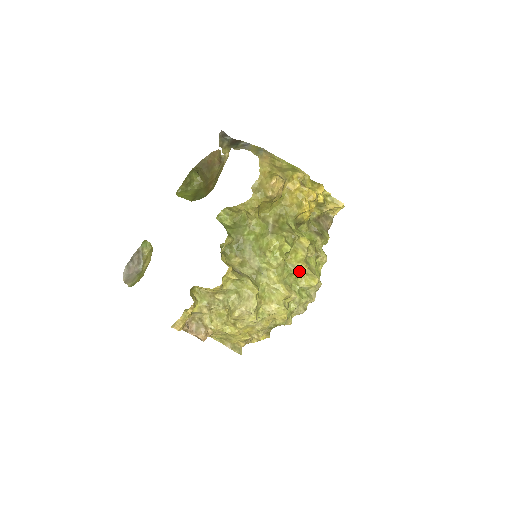
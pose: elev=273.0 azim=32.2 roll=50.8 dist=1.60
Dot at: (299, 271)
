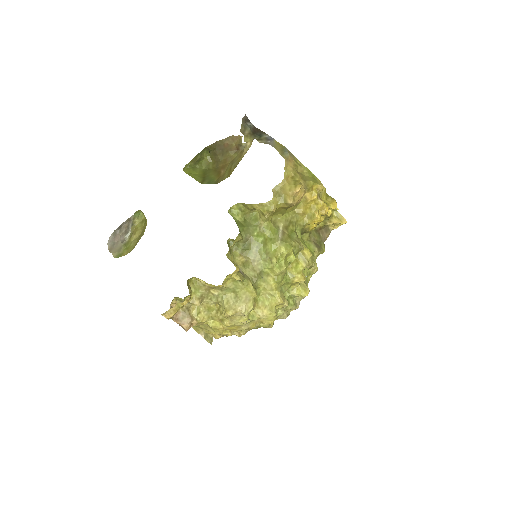
Dot at: (297, 282)
